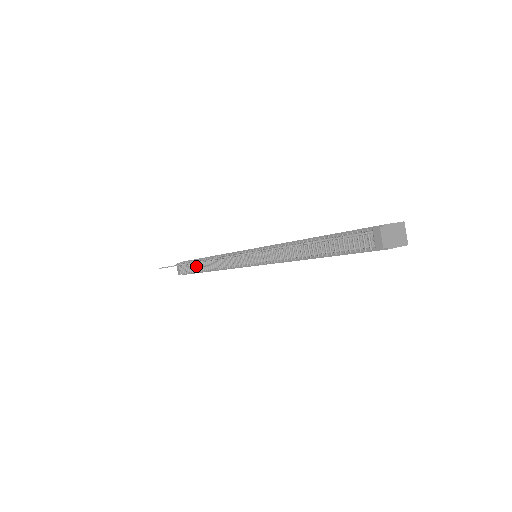
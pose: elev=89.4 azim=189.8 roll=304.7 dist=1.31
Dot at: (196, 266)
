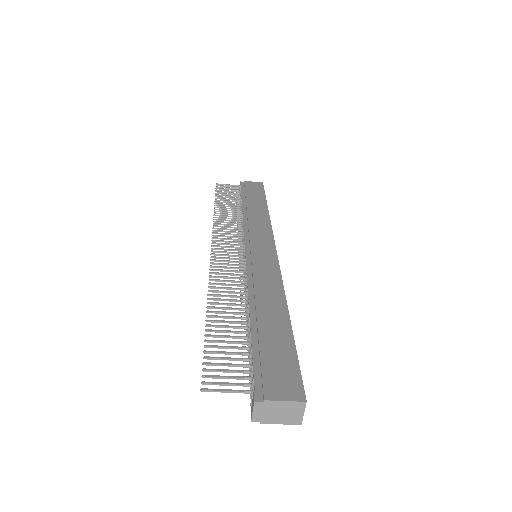
Dot at: occluded
